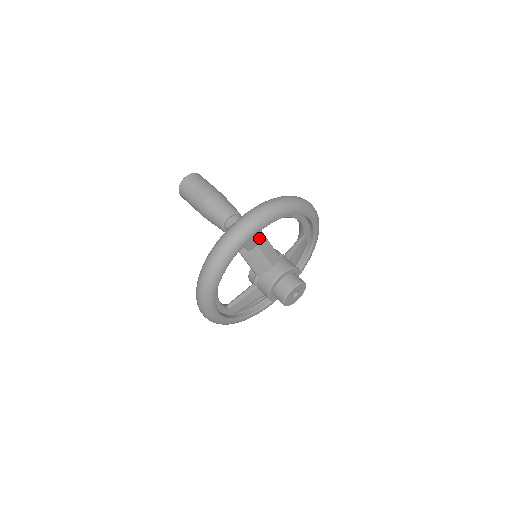
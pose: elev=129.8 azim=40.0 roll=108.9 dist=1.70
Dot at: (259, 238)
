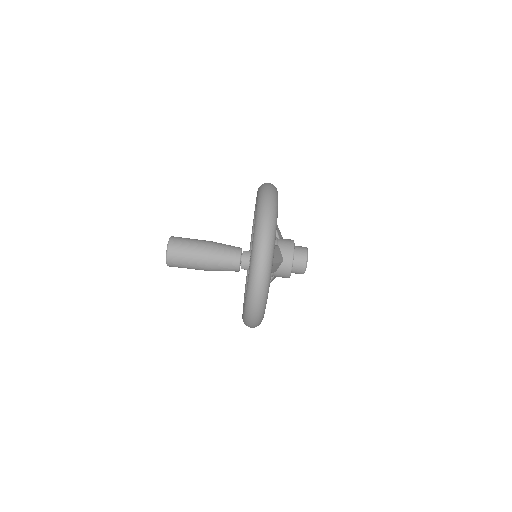
Dot at: occluded
